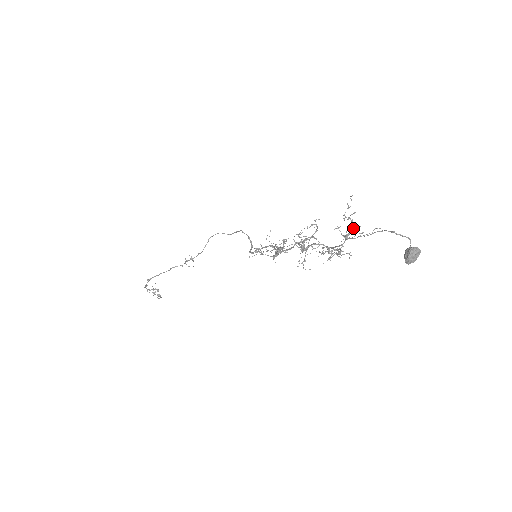
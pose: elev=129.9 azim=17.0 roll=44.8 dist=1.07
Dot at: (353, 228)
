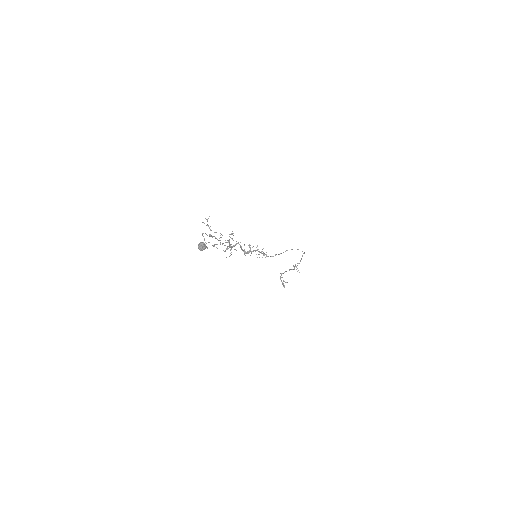
Dot at: (221, 234)
